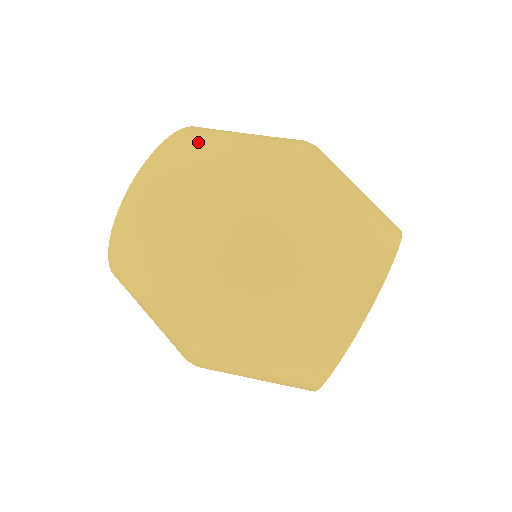
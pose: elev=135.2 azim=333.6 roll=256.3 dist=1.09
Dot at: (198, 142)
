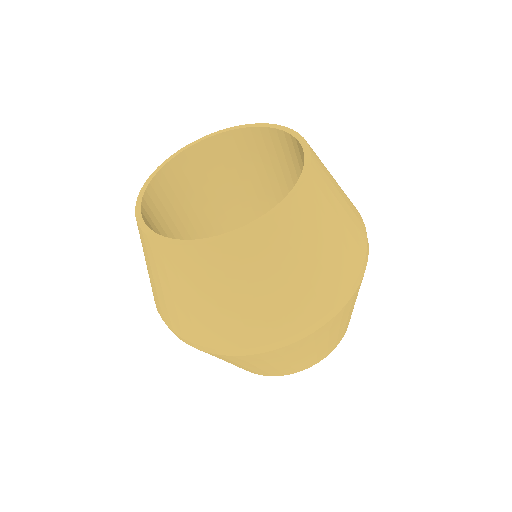
Dot at: occluded
